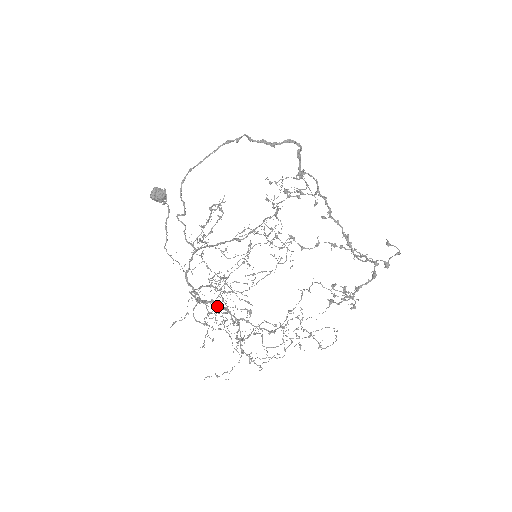
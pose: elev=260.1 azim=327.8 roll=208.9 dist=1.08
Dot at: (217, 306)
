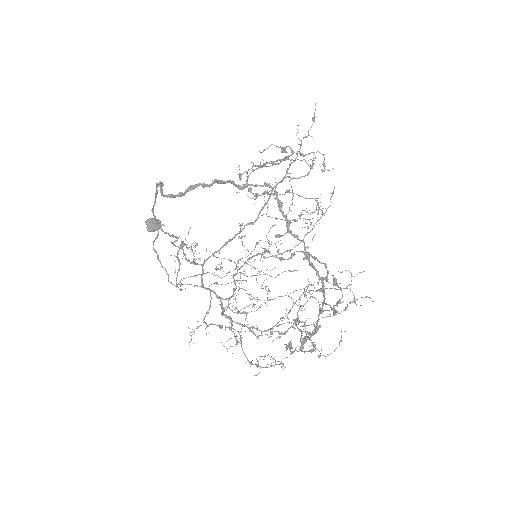
Dot at: (229, 318)
